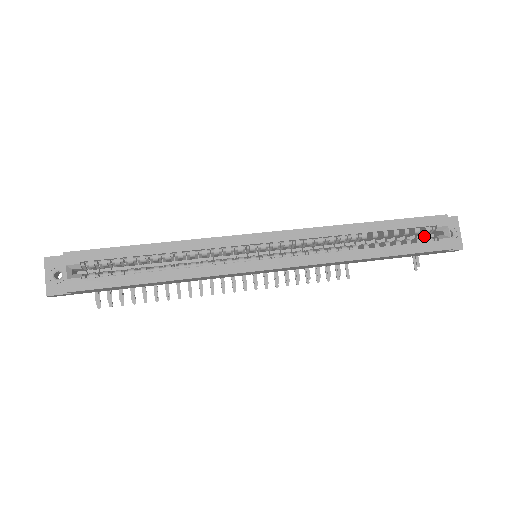
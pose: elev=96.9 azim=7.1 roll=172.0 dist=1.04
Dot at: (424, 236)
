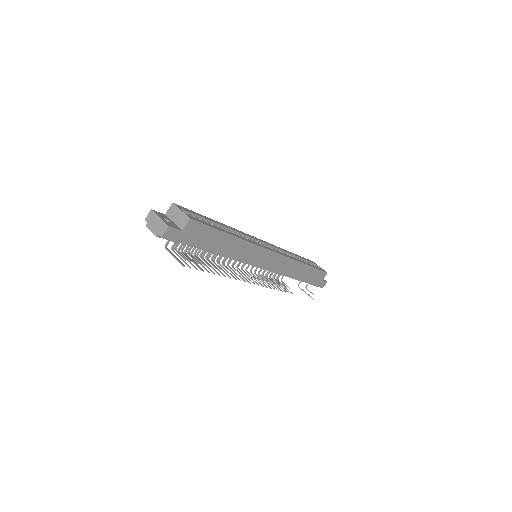
Dot at: occluded
